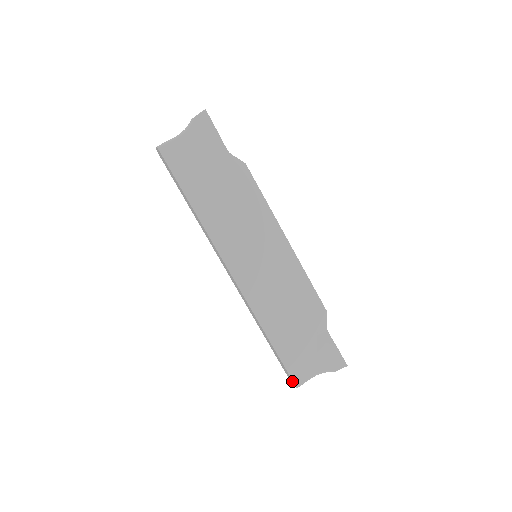
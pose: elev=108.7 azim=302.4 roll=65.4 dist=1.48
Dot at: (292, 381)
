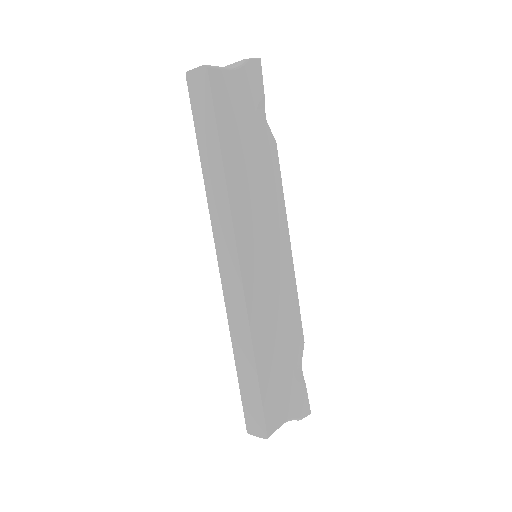
Dot at: (262, 429)
